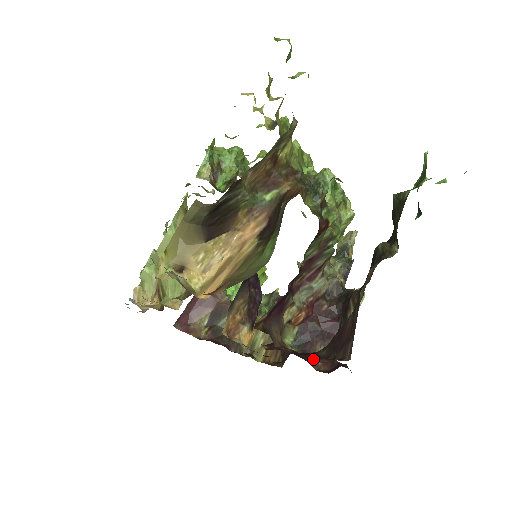
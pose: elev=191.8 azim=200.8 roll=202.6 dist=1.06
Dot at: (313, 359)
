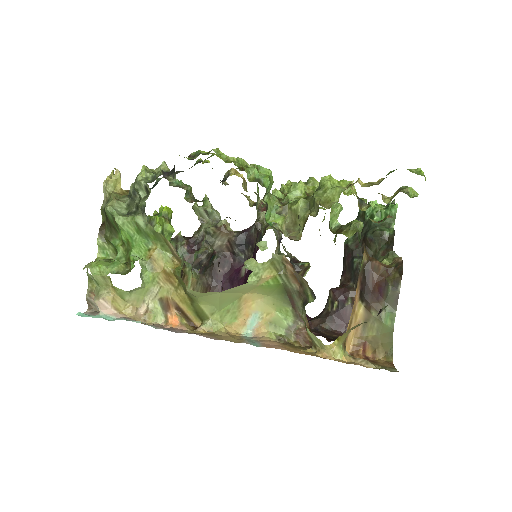
Dot at: occluded
